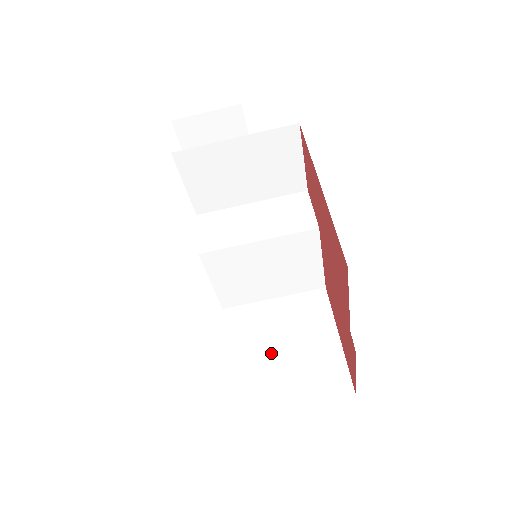
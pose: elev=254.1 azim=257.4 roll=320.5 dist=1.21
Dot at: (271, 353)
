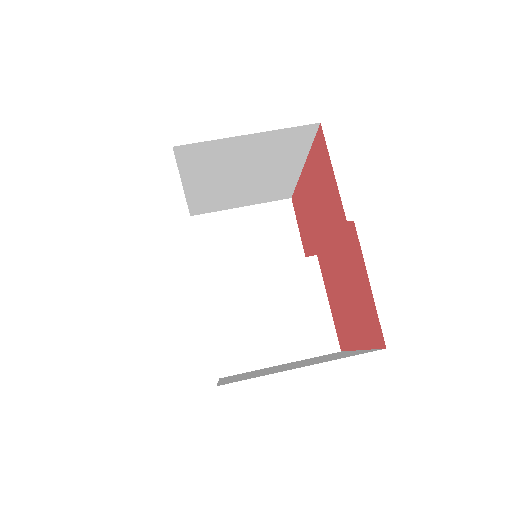
Dot at: (275, 369)
